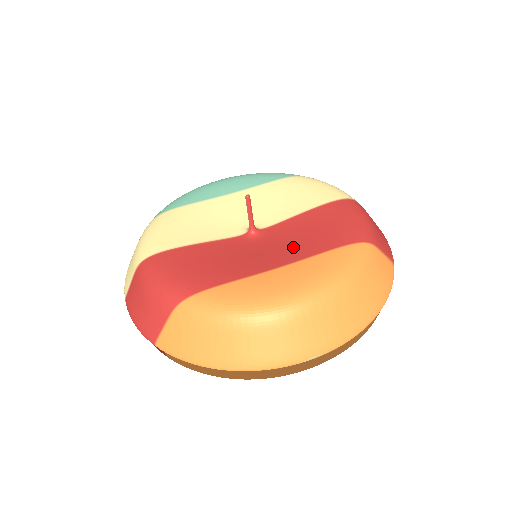
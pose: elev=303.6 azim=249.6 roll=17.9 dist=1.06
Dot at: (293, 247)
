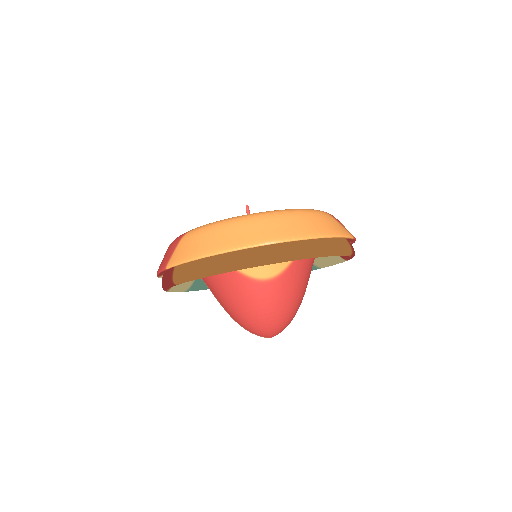
Dot at: occluded
